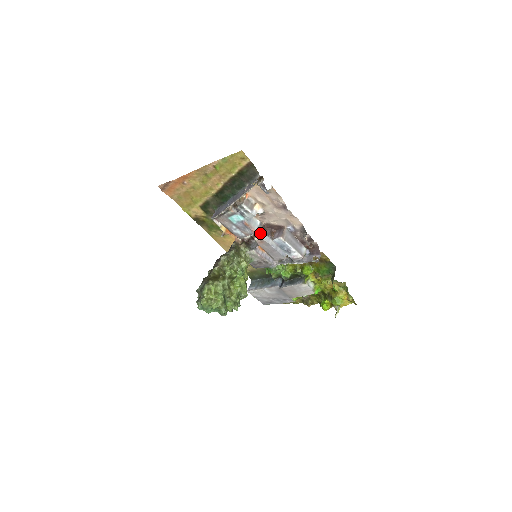
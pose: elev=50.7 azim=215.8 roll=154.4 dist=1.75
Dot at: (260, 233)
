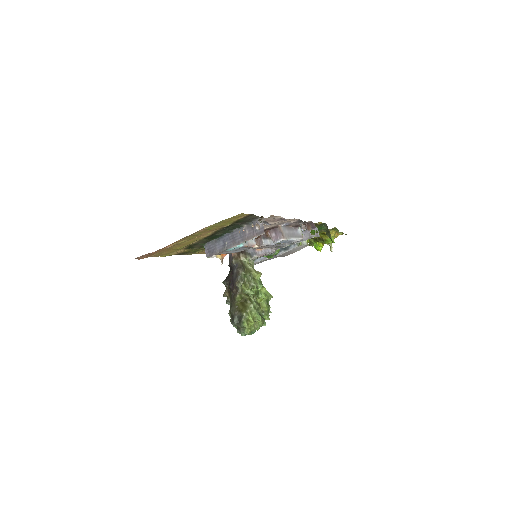
Dot at: (255, 240)
